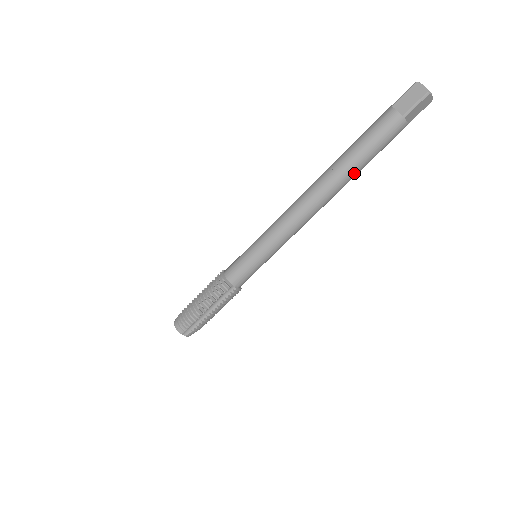
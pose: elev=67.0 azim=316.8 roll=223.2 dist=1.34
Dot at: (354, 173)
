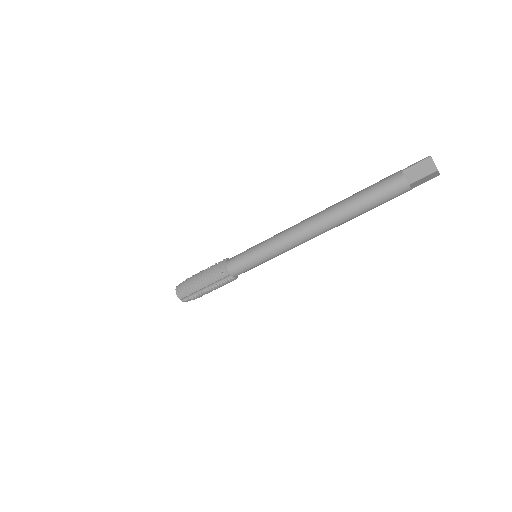
Dot at: (355, 216)
